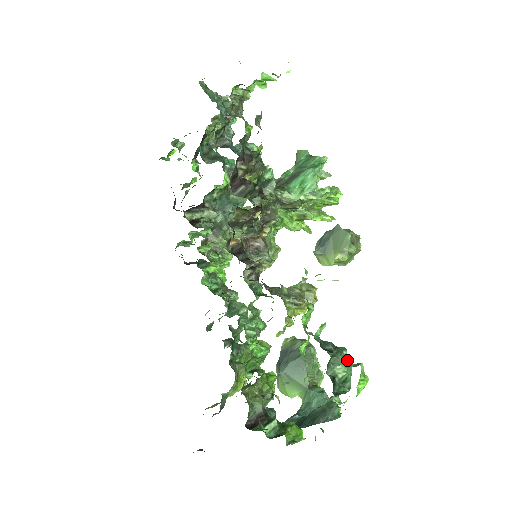
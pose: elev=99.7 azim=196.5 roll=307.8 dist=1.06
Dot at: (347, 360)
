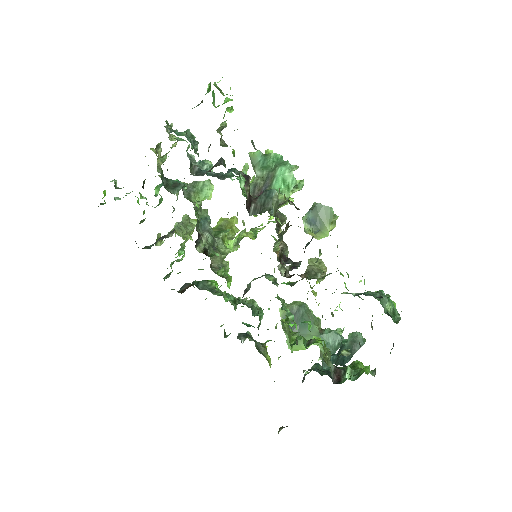
Dot at: occluded
